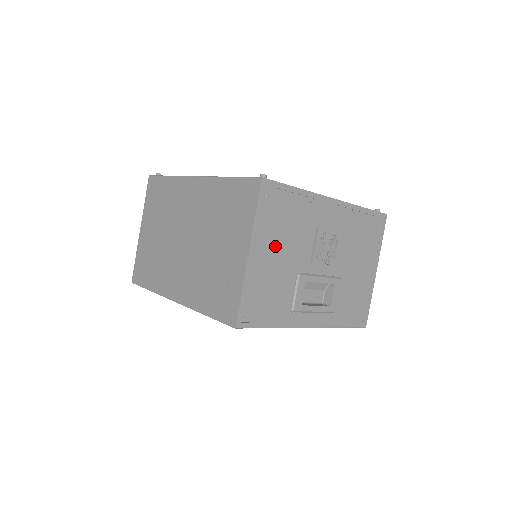
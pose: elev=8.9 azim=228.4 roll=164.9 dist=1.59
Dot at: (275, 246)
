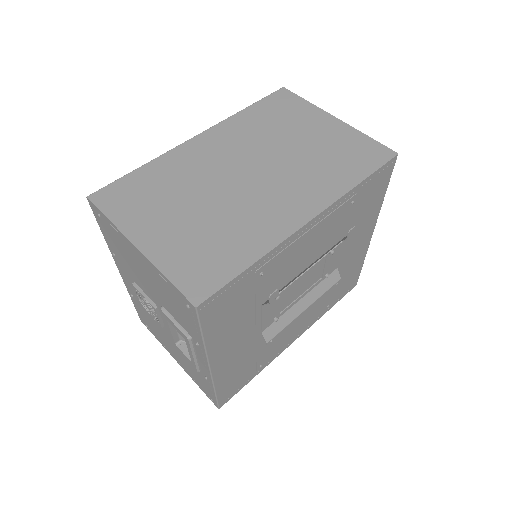
Dot at: occluded
